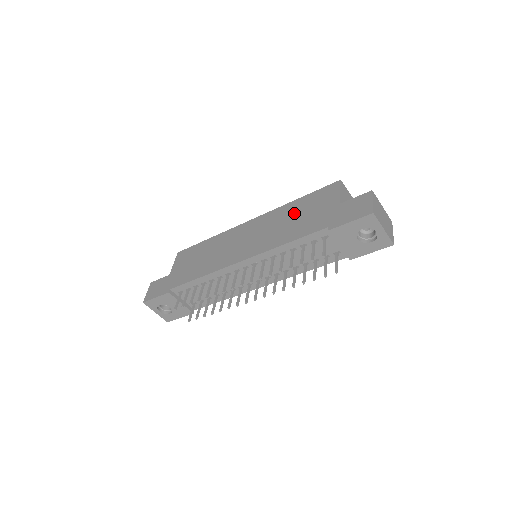
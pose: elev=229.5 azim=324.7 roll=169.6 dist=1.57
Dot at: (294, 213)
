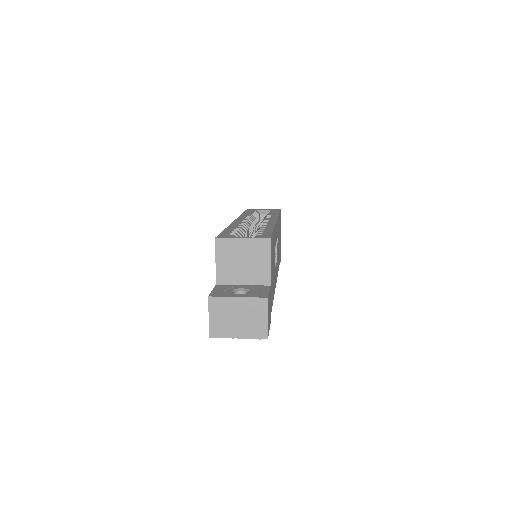
Dot at: occluded
